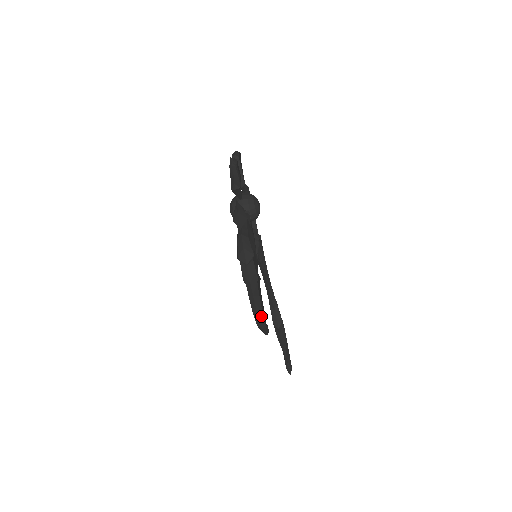
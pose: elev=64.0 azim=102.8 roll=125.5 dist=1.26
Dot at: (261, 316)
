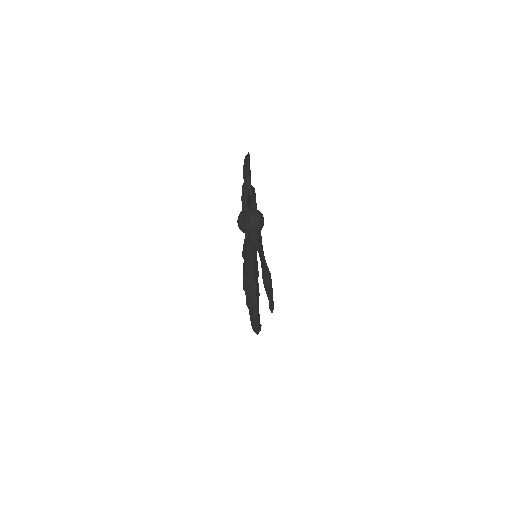
Dot at: (258, 329)
